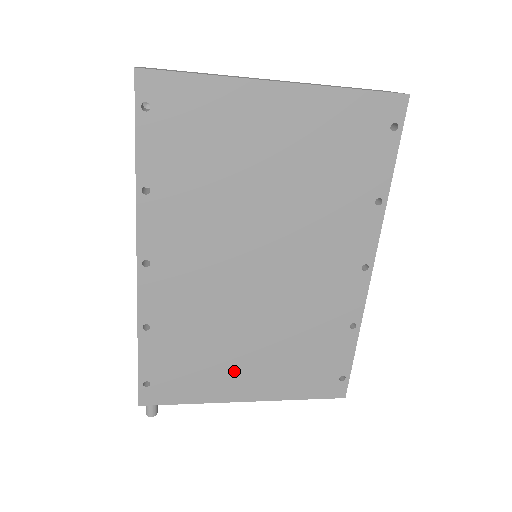
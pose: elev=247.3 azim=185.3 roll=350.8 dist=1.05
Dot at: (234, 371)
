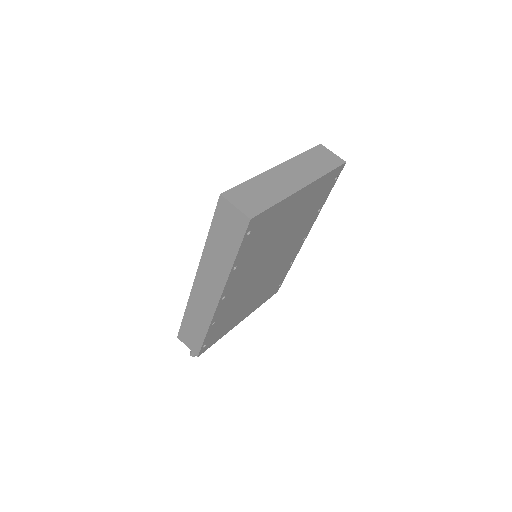
Dot at: (241, 314)
